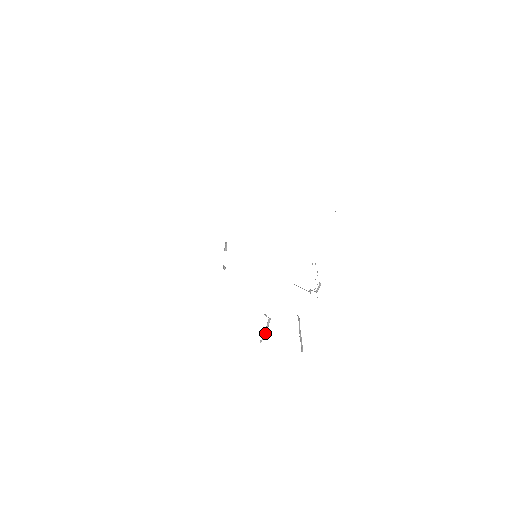
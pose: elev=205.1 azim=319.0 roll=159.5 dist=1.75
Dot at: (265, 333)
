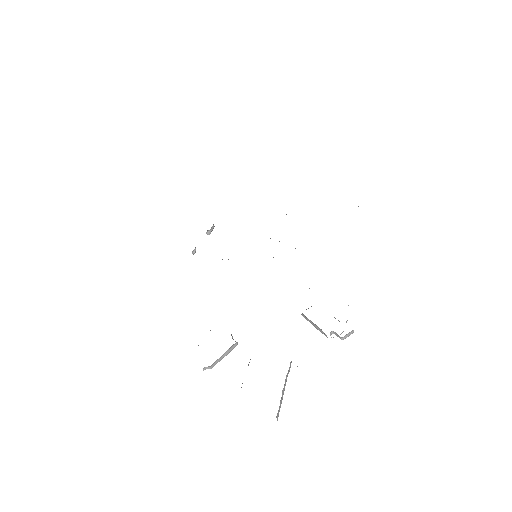
Dot at: (218, 360)
